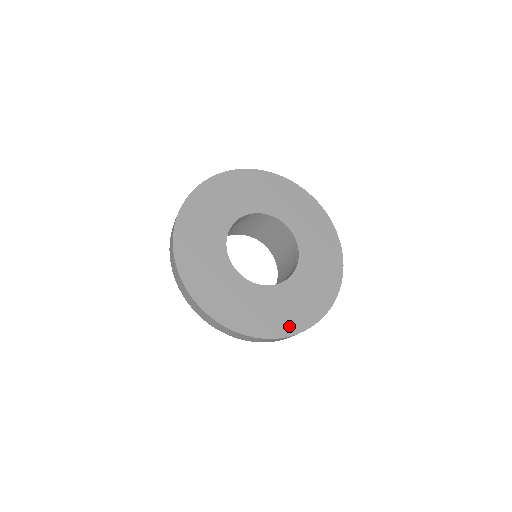
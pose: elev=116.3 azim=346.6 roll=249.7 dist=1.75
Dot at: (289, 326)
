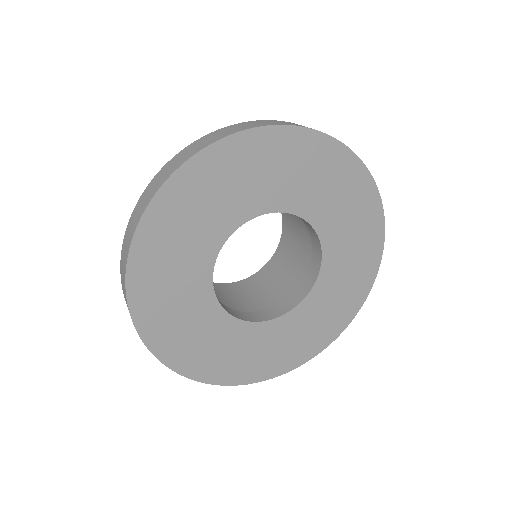
Dot at: (315, 346)
